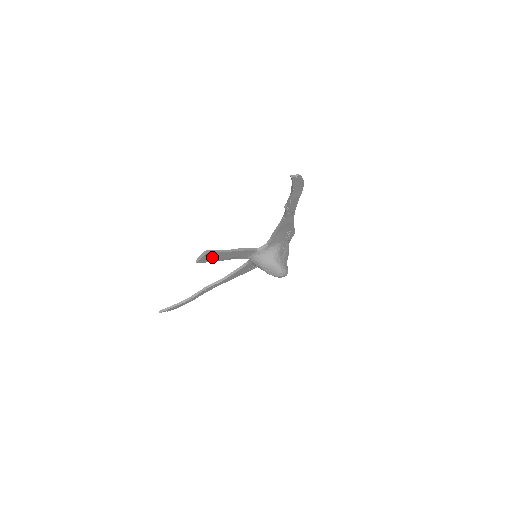
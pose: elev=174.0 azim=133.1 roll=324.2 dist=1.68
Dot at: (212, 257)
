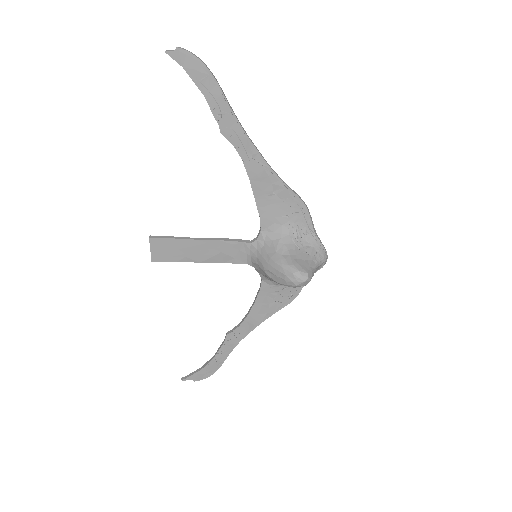
Dot at: (171, 250)
